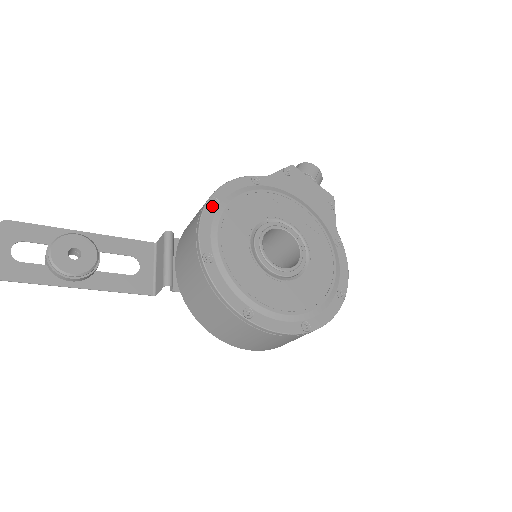
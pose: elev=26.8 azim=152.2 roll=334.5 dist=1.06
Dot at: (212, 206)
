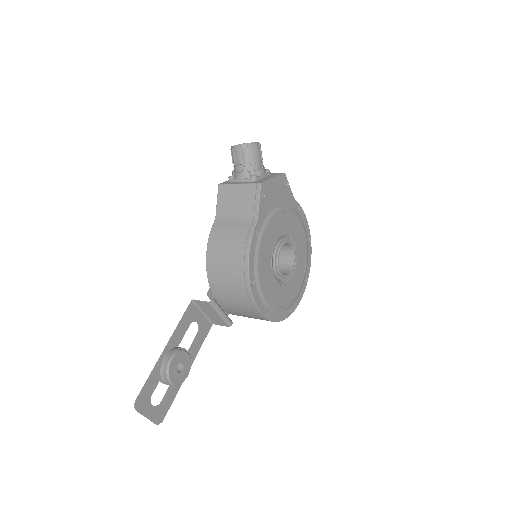
Dot at: (253, 287)
